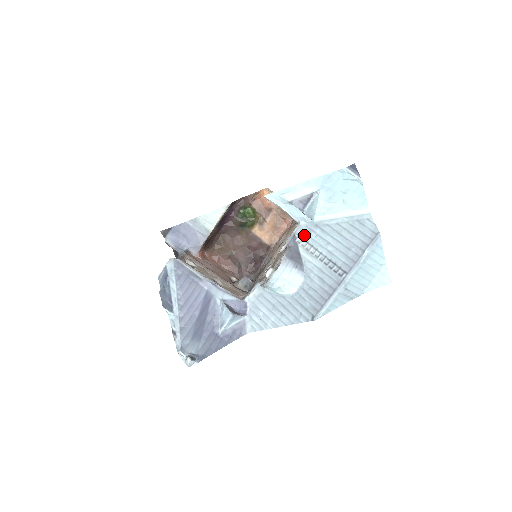
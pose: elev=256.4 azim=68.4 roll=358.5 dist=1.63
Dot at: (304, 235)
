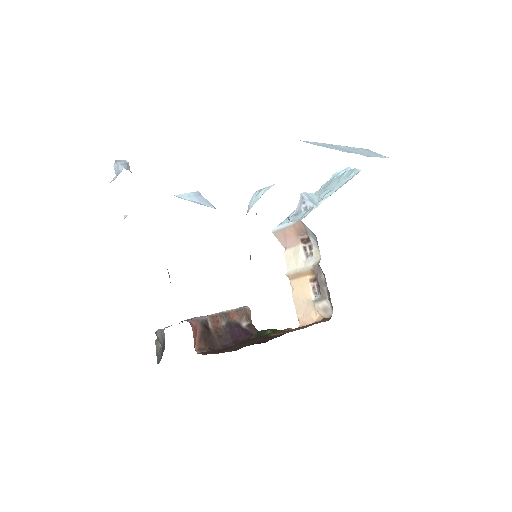
Dot at: occluded
